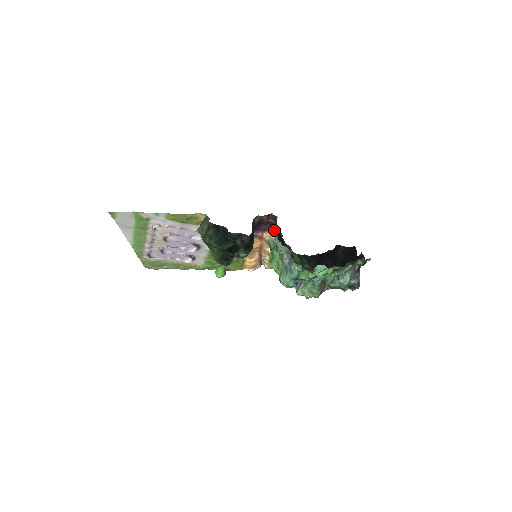
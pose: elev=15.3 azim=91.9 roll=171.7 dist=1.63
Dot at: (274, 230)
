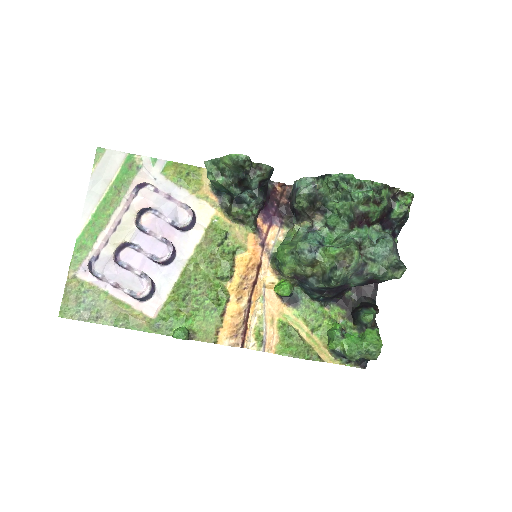
Dot at: (285, 219)
